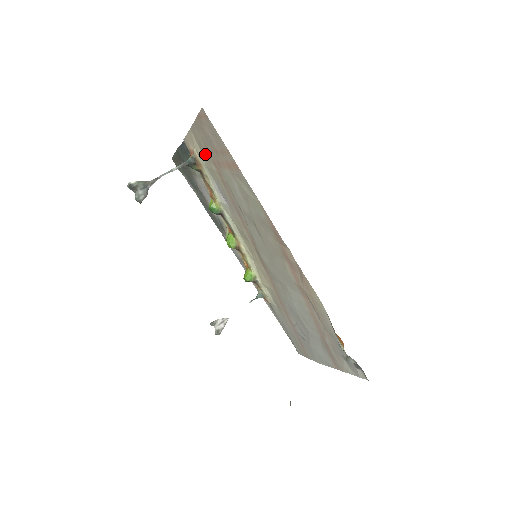
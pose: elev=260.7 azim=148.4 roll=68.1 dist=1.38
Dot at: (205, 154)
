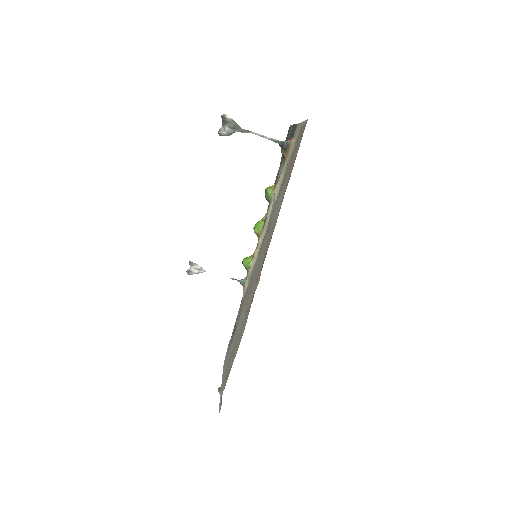
Dot at: occluded
